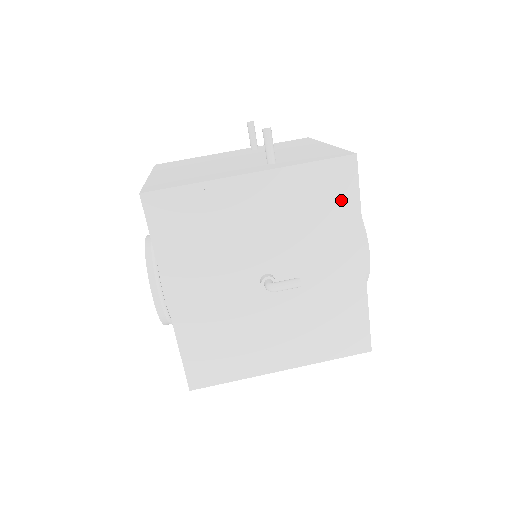
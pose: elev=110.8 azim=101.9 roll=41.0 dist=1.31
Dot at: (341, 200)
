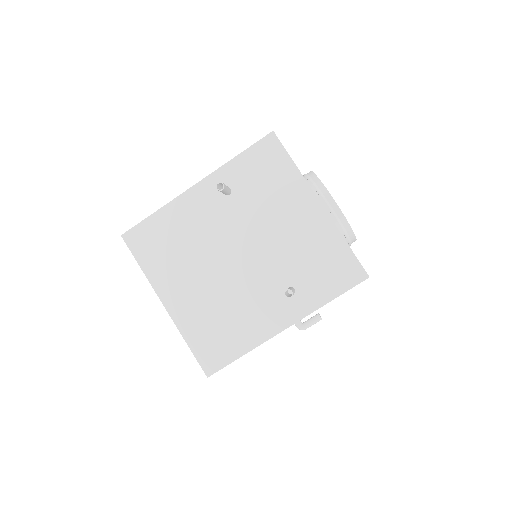
Dot at: occluded
